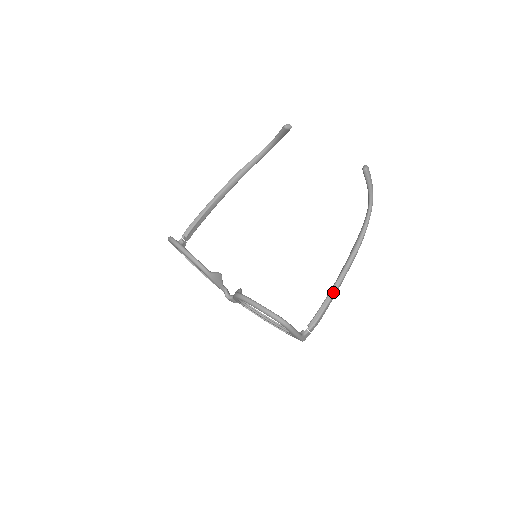
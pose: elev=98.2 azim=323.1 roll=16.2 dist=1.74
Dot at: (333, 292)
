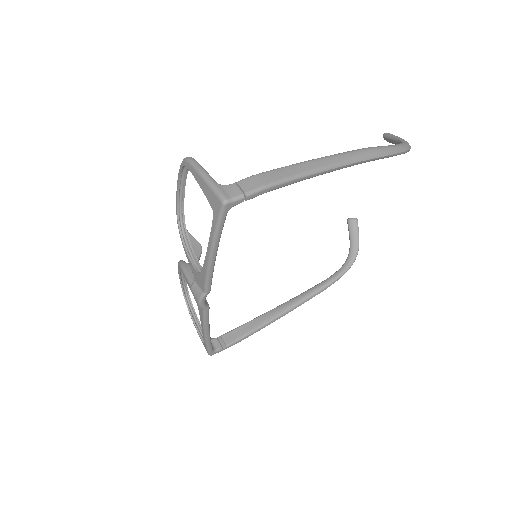
Dot at: (302, 163)
